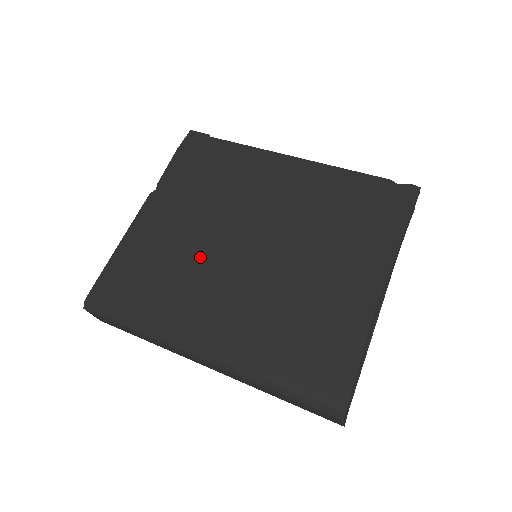
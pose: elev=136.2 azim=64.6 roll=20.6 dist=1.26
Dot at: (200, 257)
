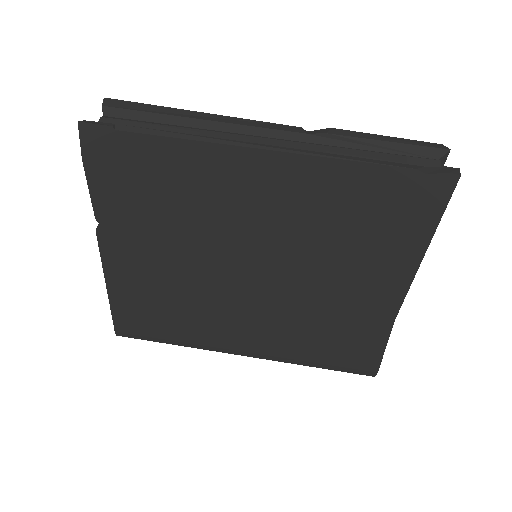
Dot at: (201, 291)
